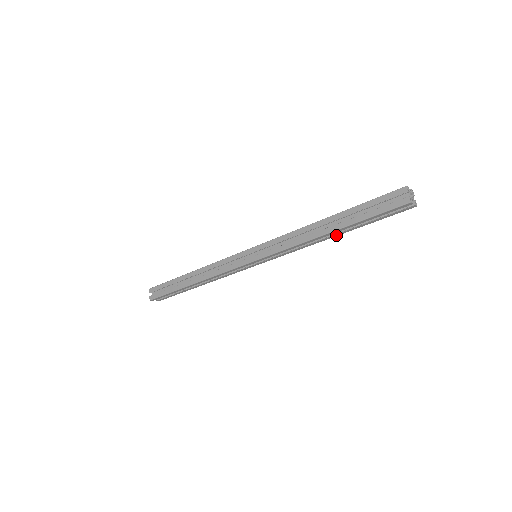
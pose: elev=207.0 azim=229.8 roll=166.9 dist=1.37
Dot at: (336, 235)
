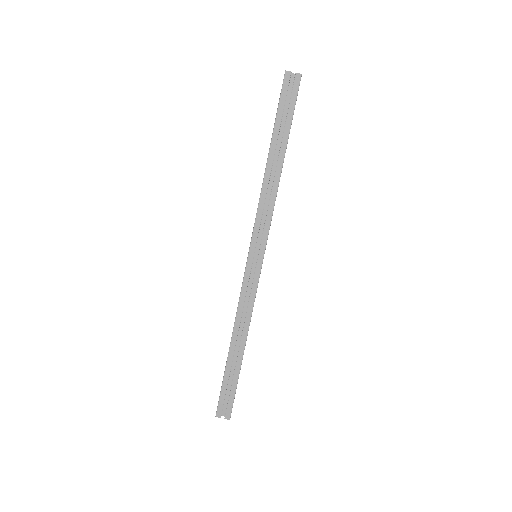
Dot at: (281, 161)
